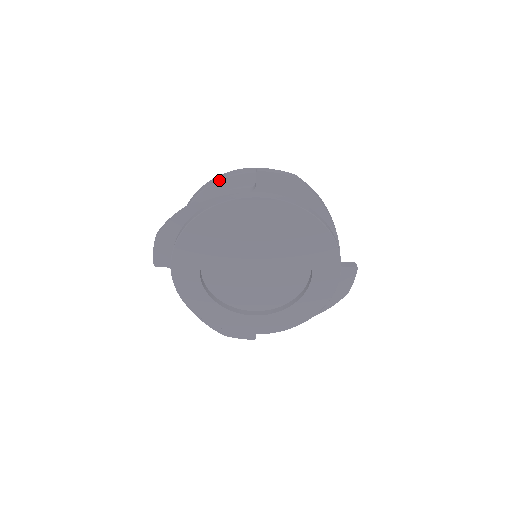
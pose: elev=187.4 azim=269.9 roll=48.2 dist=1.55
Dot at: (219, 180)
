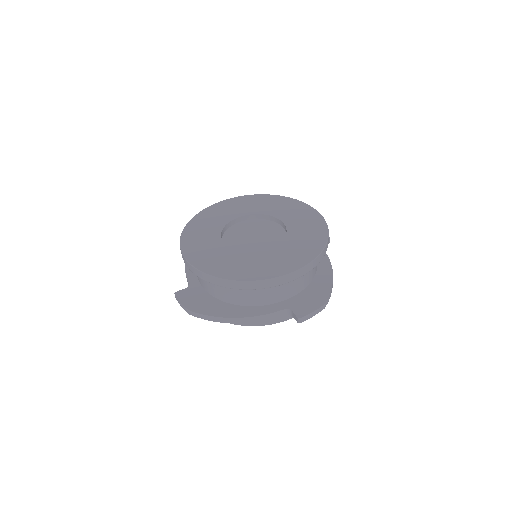
Dot at: occluded
